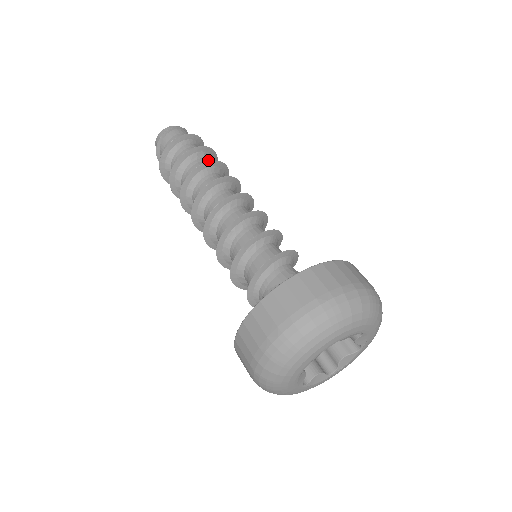
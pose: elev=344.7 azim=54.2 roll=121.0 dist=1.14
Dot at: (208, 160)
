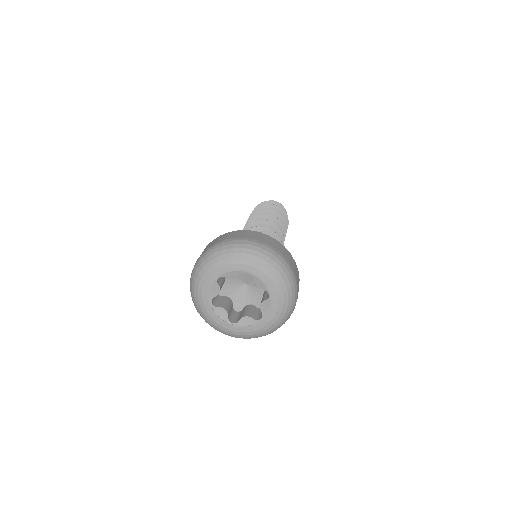
Dot at: occluded
